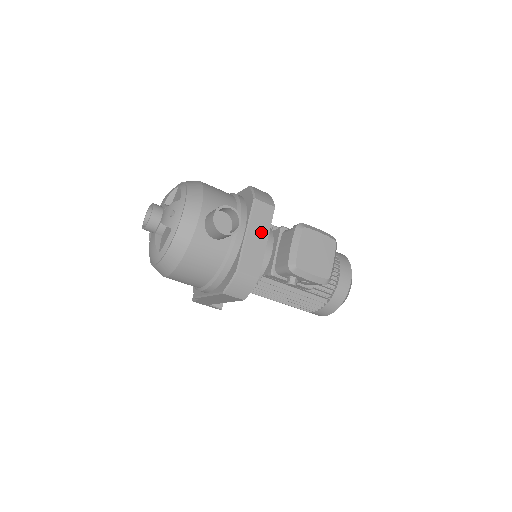
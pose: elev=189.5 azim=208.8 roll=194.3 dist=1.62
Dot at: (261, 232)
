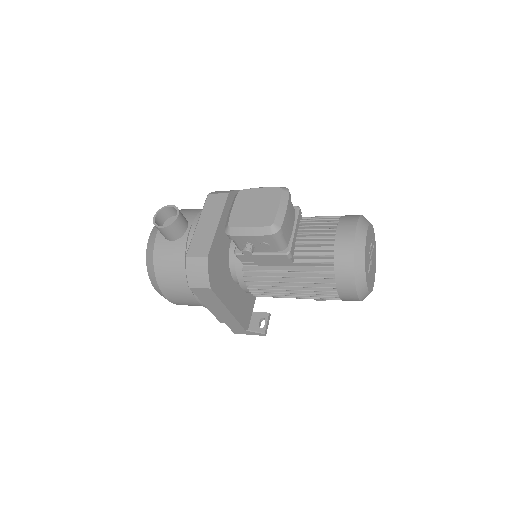
Dot at: (212, 218)
